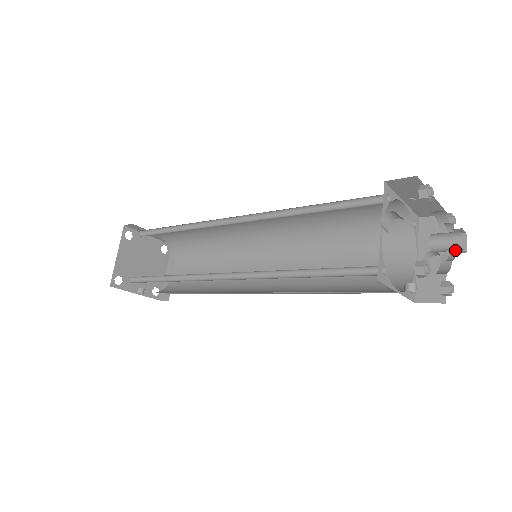
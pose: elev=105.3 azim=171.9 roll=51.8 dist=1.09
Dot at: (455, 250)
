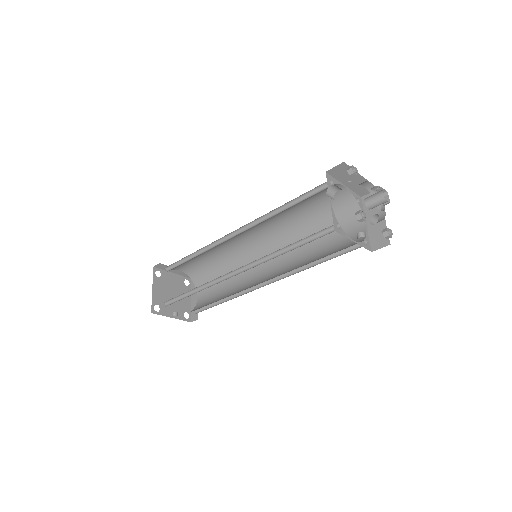
Dot at: (382, 203)
